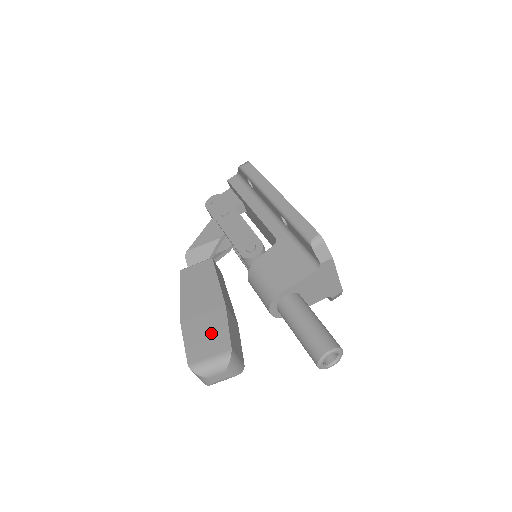
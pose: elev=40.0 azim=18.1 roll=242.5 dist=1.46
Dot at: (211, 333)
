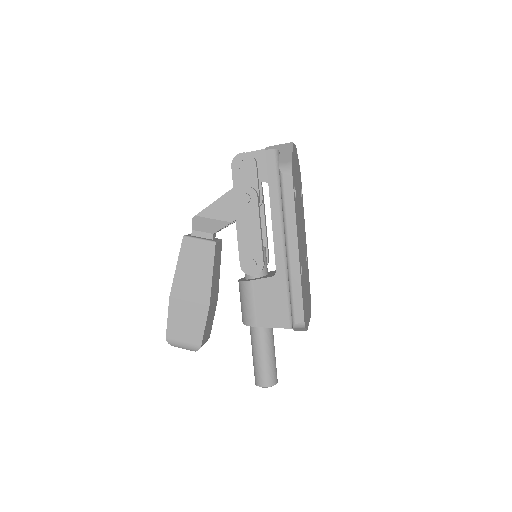
Dot at: (190, 323)
